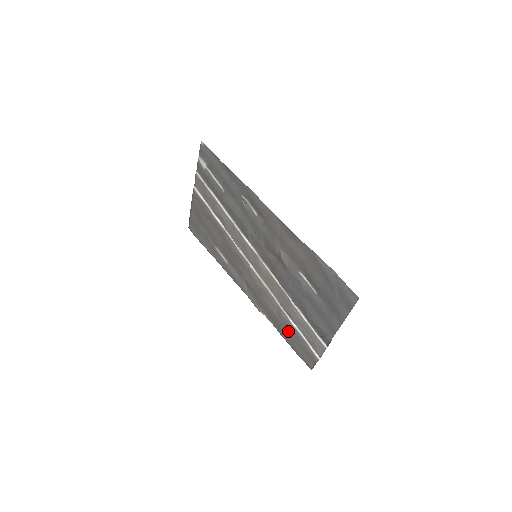
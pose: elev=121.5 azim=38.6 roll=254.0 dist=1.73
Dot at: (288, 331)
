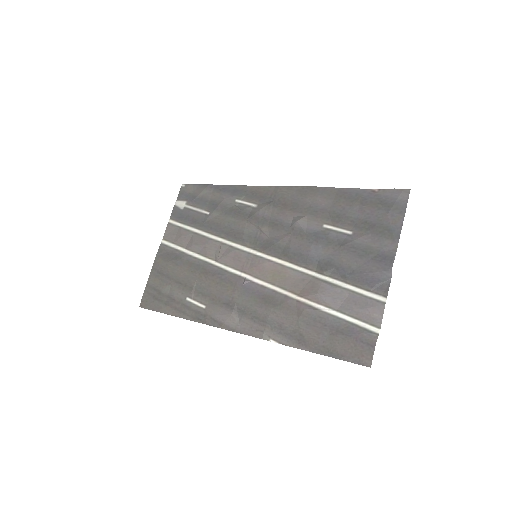
Dot at: (318, 328)
